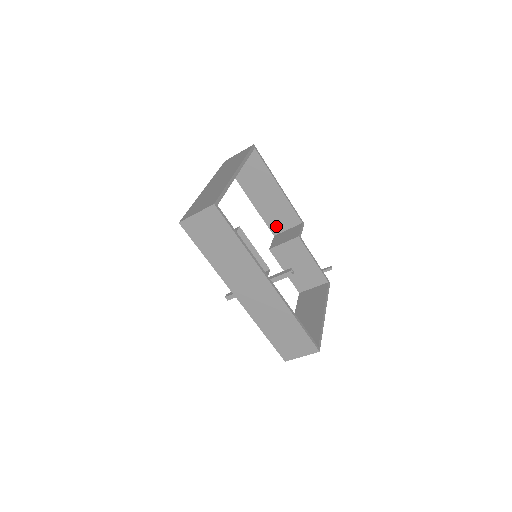
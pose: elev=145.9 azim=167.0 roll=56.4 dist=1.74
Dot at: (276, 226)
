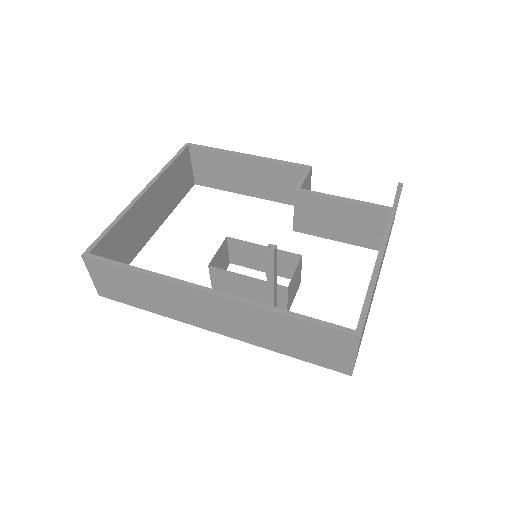
Dot at: (293, 197)
